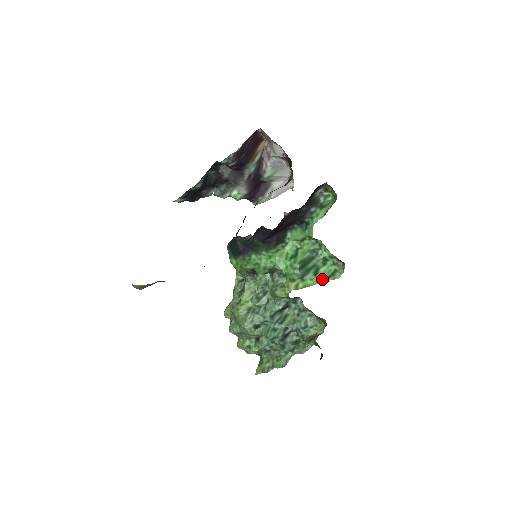
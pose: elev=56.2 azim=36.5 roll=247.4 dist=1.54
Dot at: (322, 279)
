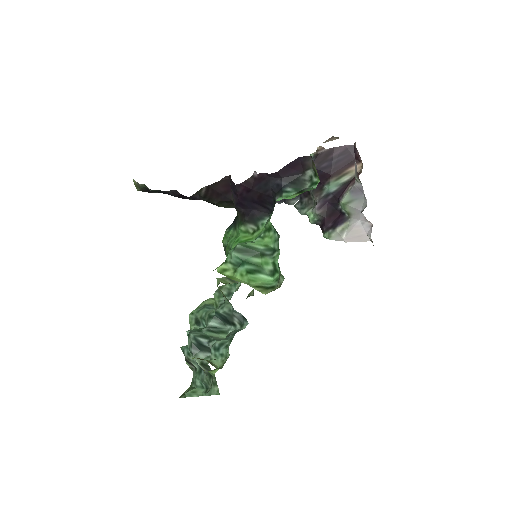
Dot at: (250, 282)
